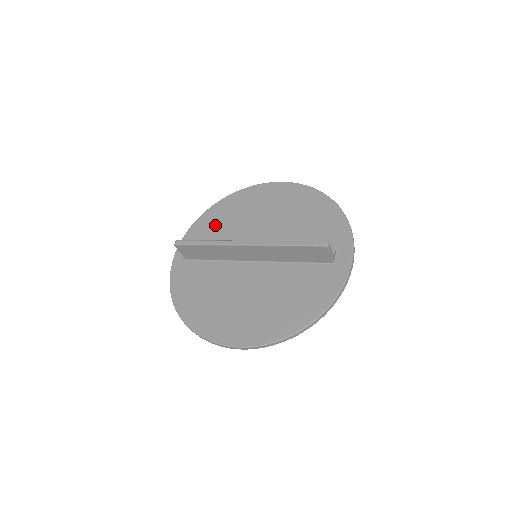
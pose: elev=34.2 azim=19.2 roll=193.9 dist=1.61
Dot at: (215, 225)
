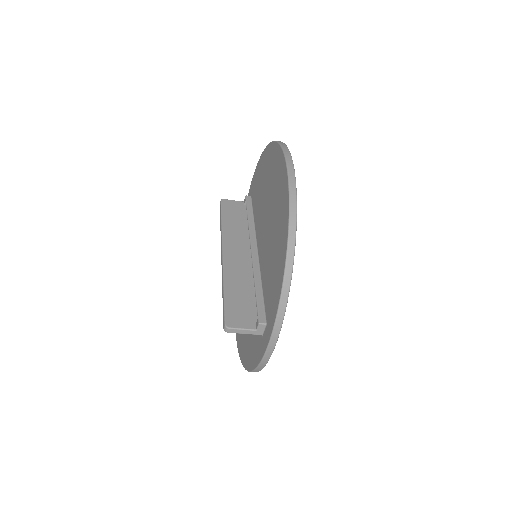
Dot at: (259, 181)
